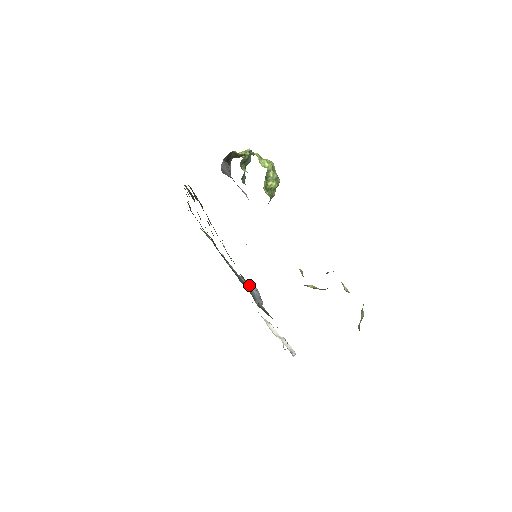
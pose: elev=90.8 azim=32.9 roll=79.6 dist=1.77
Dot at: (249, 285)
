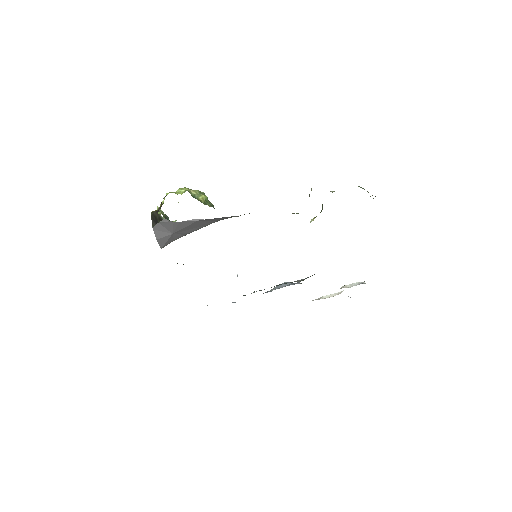
Dot at: (277, 288)
